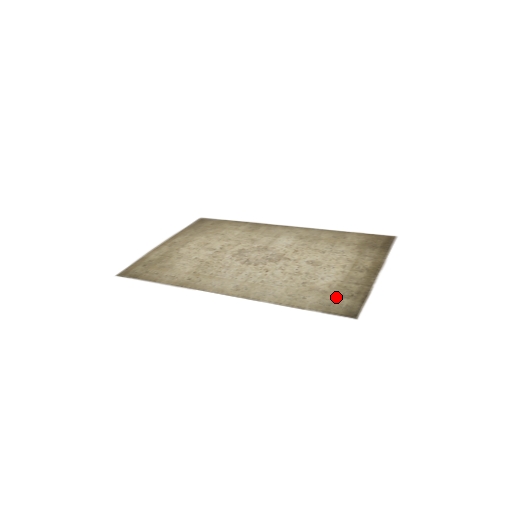
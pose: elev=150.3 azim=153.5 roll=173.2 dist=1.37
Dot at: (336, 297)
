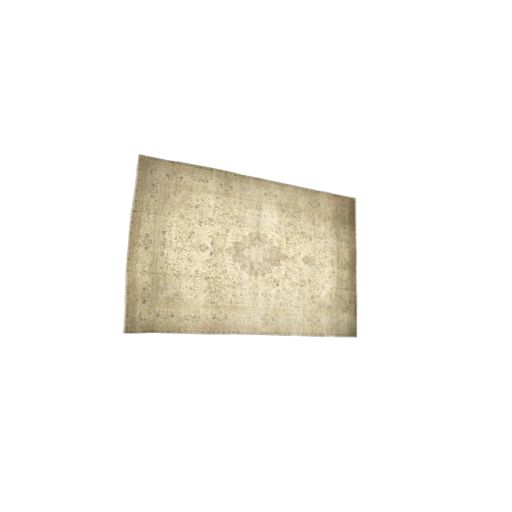
Dot at: (339, 313)
